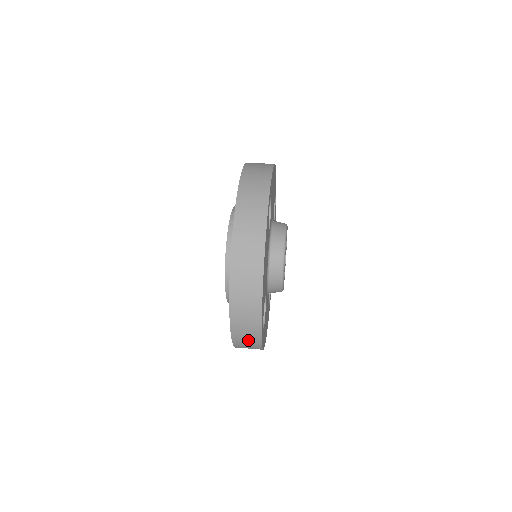
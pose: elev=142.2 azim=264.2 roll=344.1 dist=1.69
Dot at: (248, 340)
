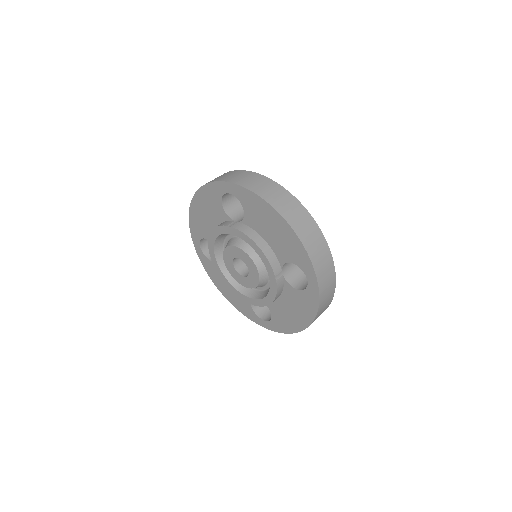
Dot at: (327, 277)
